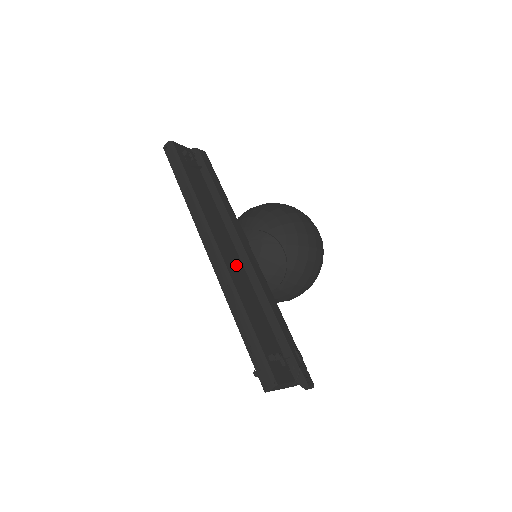
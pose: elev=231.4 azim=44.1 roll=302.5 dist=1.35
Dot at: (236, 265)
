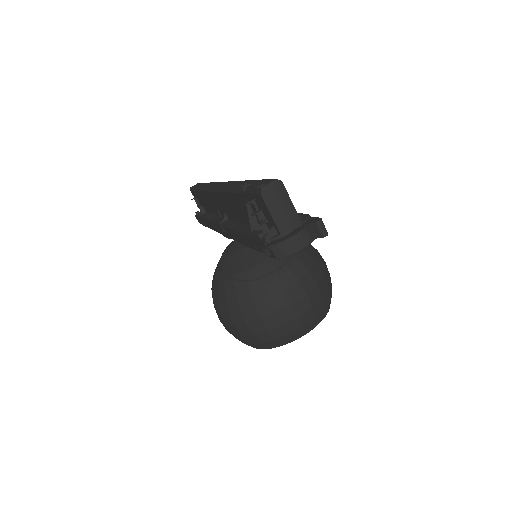
Dot at: occluded
